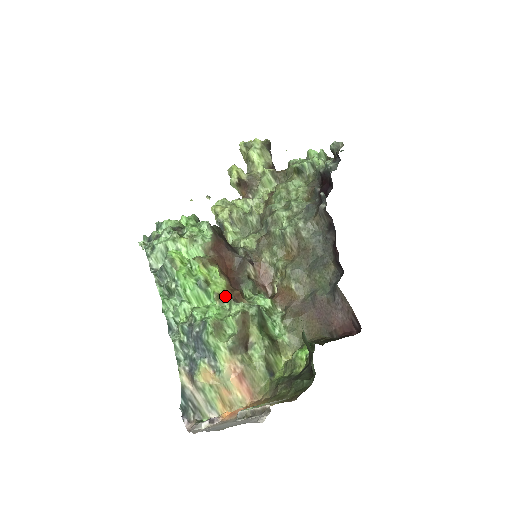
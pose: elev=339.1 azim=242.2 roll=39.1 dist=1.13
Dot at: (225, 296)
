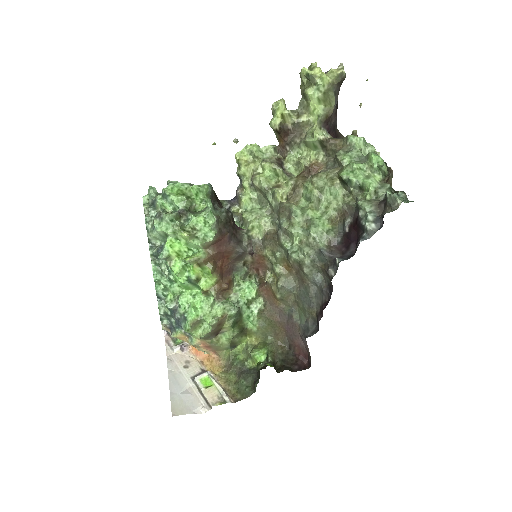
Dot at: (211, 293)
